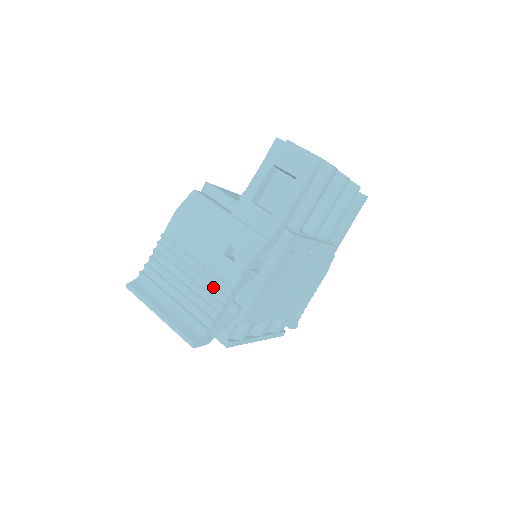
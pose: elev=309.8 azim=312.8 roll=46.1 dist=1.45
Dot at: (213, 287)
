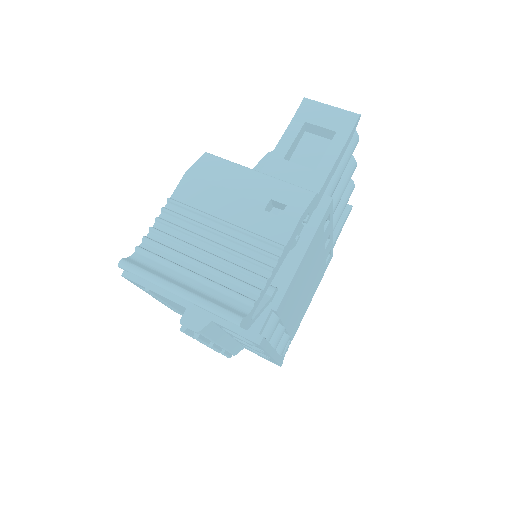
Dot at: (256, 248)
